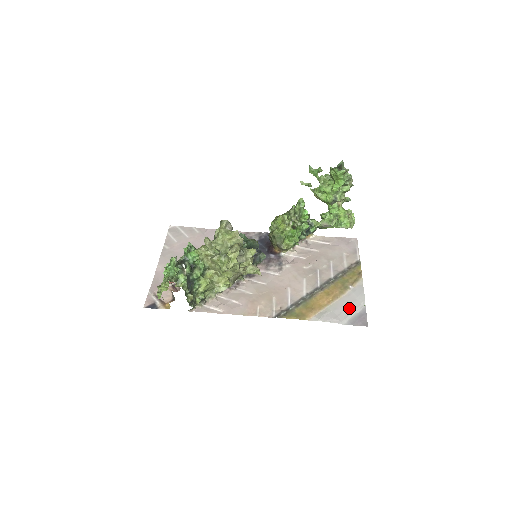
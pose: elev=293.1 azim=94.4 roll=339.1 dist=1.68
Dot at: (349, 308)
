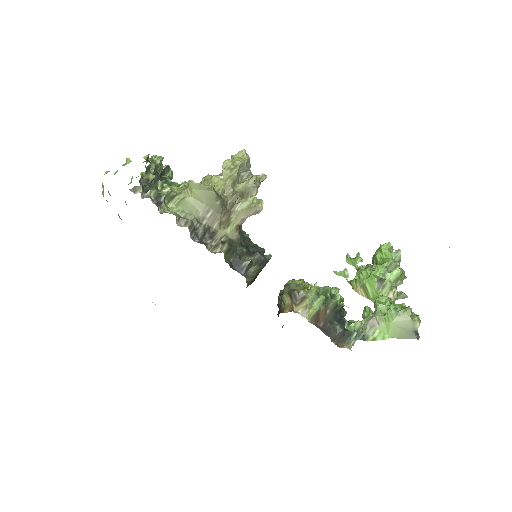
Dot at: occluded
